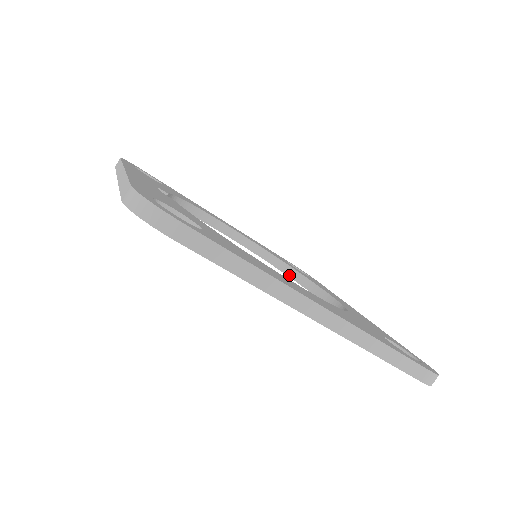
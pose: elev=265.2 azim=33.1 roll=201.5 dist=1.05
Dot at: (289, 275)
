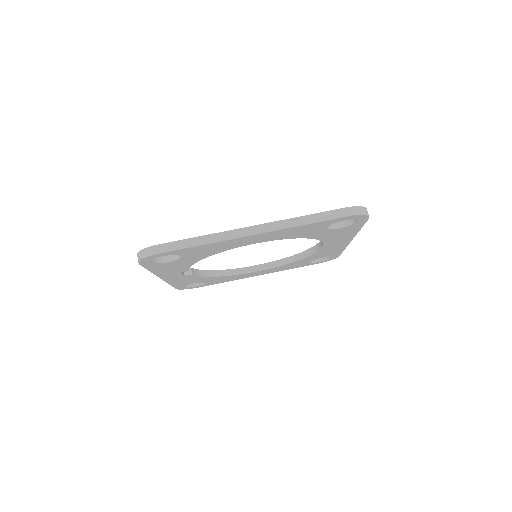
Dot at: (304, 257)
